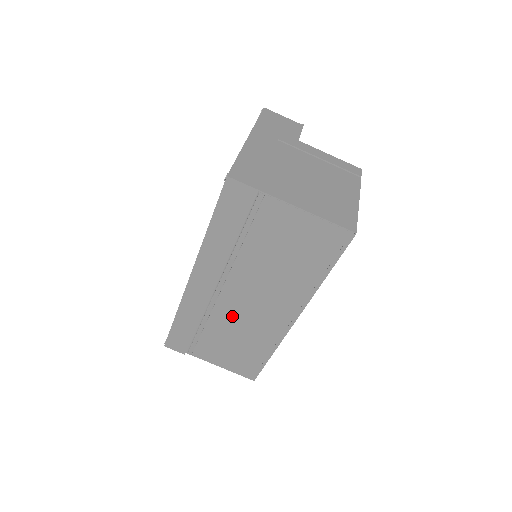
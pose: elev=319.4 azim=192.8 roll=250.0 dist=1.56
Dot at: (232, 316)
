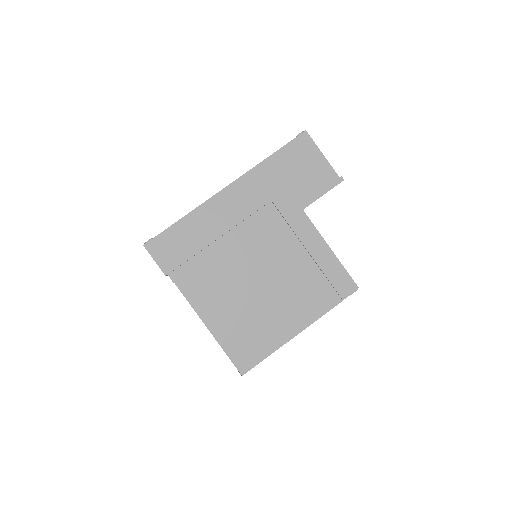
Dot at: occluded
